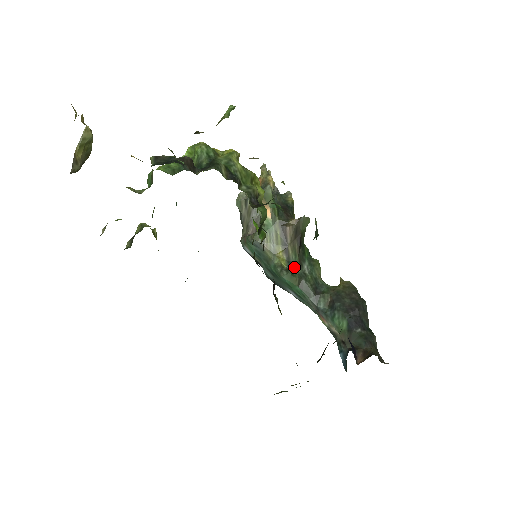
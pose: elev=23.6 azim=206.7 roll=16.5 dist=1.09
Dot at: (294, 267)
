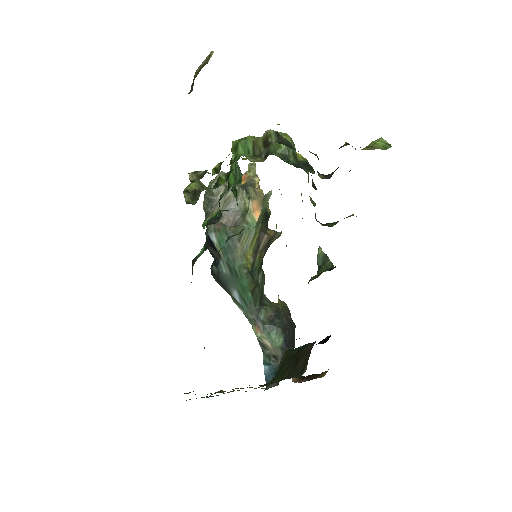
Dot at: (255, 273)
